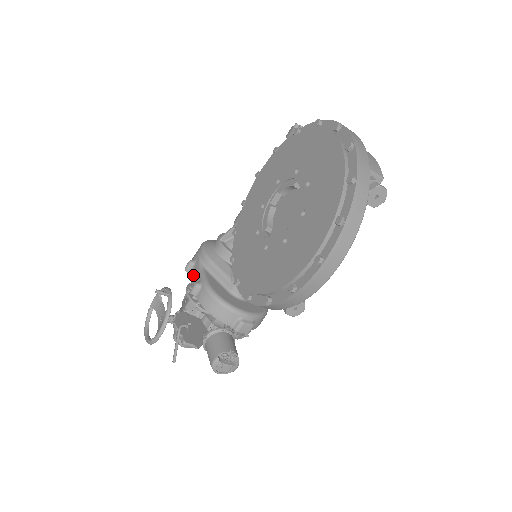
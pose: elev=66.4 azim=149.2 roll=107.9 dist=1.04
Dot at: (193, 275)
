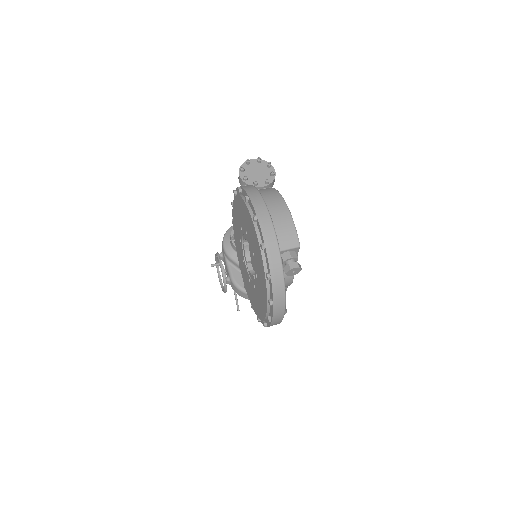
Dot at: (225, 266)
